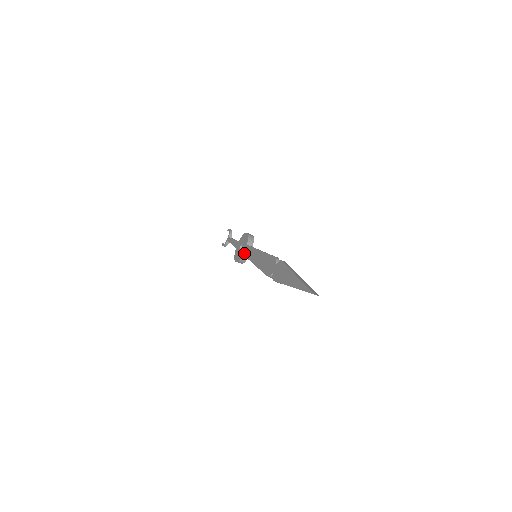
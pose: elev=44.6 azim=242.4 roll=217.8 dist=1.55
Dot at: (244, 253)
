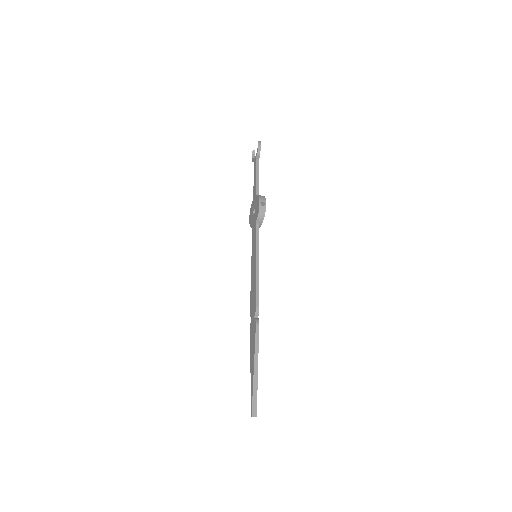
Dot at: (252, 230)
